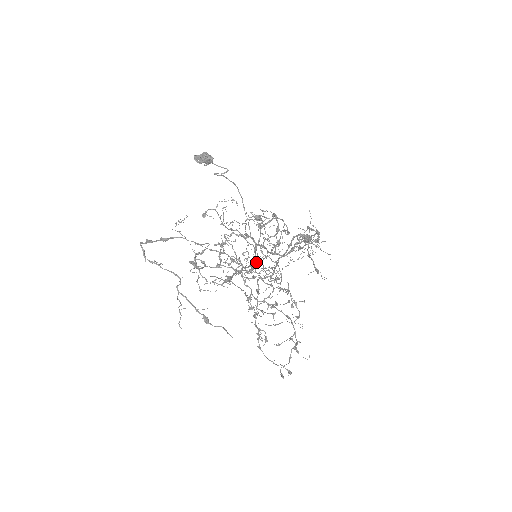
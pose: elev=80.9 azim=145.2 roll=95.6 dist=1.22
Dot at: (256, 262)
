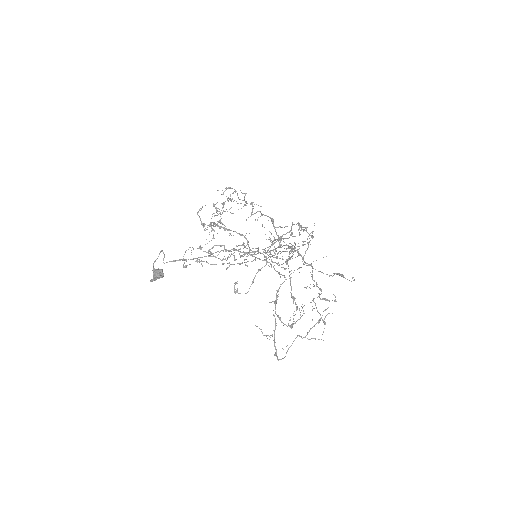
Dot at: occluded
